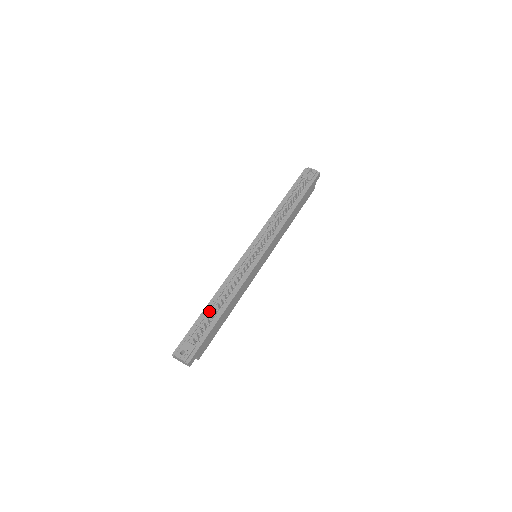
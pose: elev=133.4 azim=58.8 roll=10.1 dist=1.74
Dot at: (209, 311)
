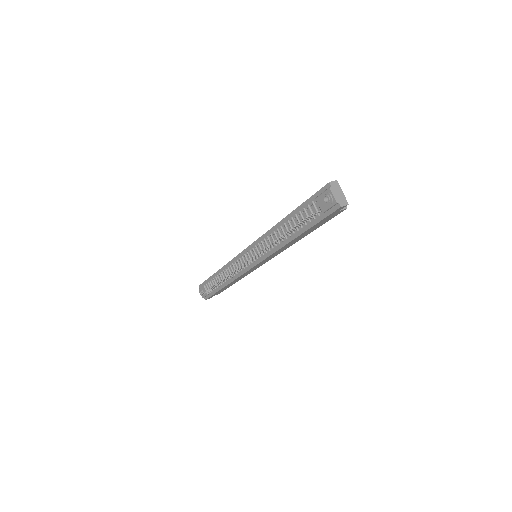
Dot at: (217, 278)
